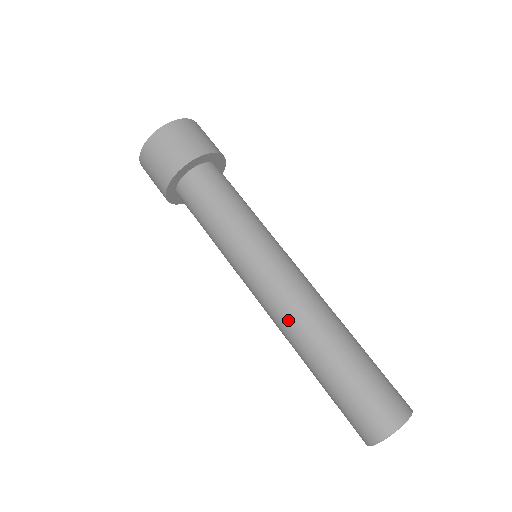
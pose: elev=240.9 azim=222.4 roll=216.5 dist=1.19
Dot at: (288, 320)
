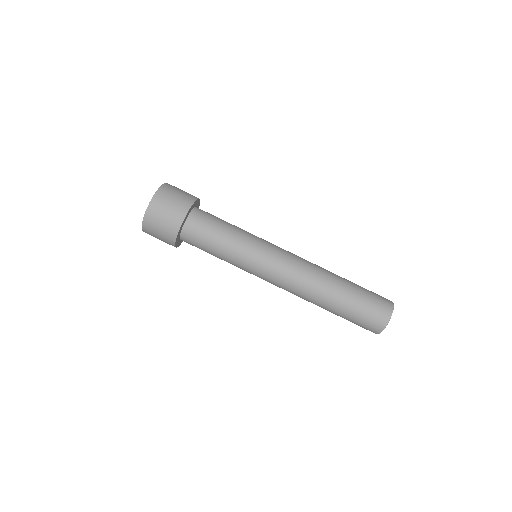
Dot at: (303, 282)
